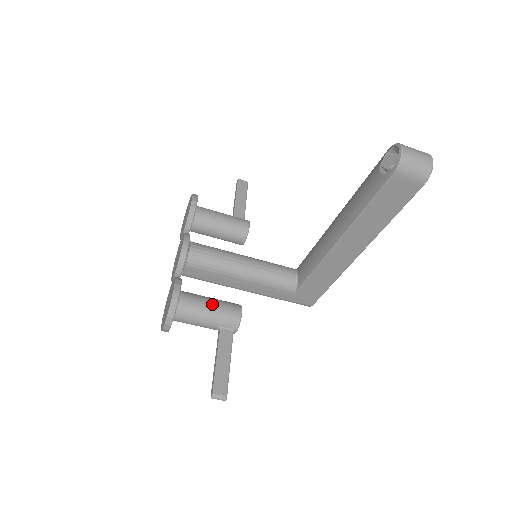
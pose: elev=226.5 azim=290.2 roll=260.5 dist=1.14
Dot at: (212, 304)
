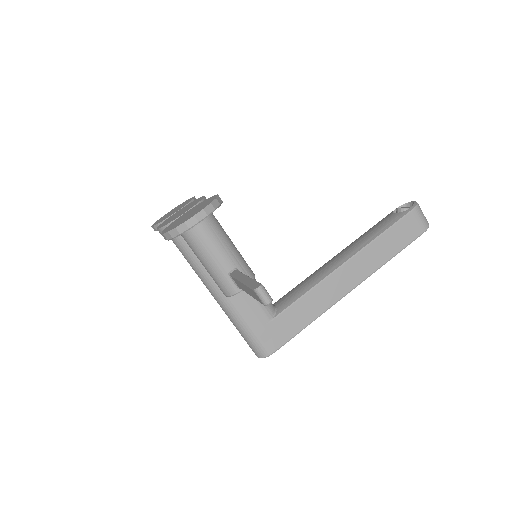
Dot at: (233, 244)
